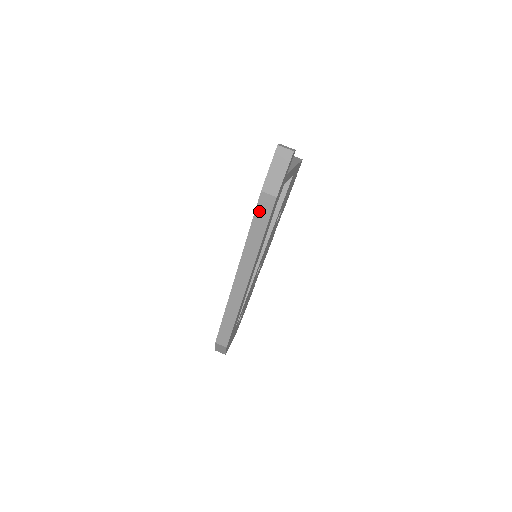
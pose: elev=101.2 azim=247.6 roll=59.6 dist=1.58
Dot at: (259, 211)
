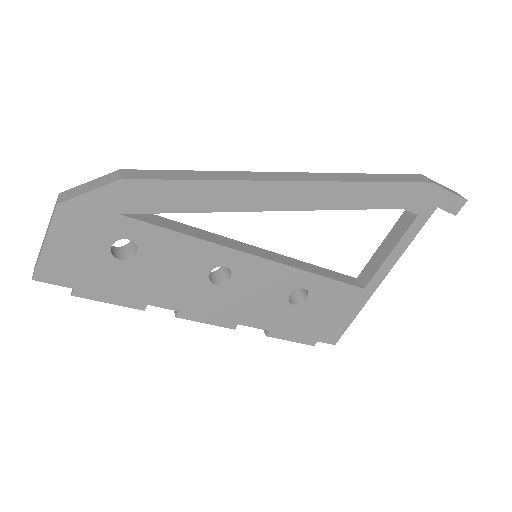
Dot at: (401, 176)
